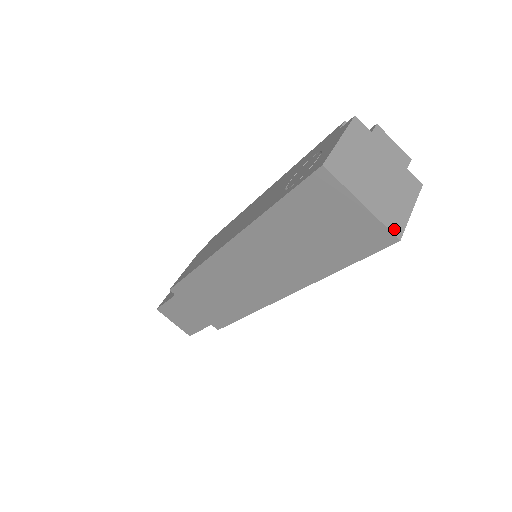
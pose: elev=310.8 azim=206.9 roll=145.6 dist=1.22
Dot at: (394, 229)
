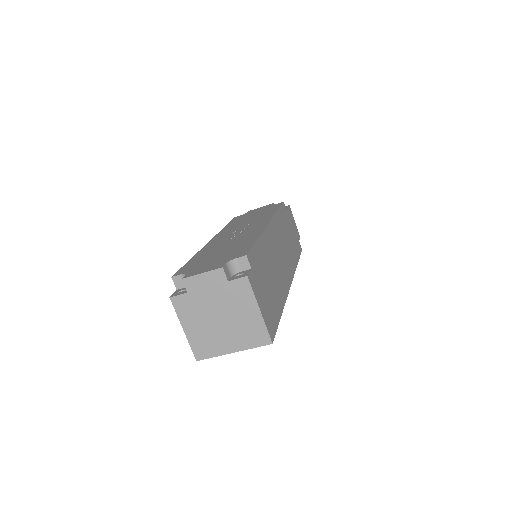
Dot at: (262, 342)
